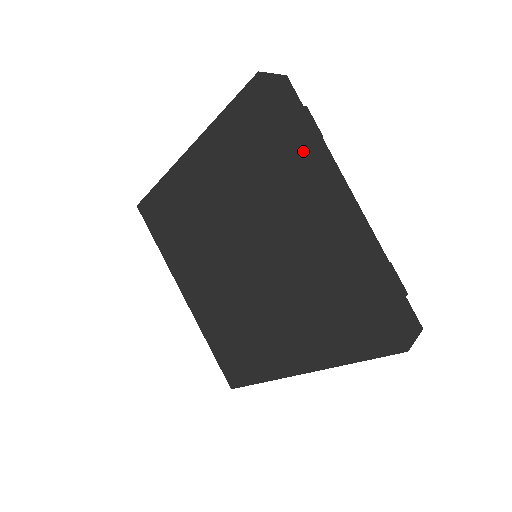
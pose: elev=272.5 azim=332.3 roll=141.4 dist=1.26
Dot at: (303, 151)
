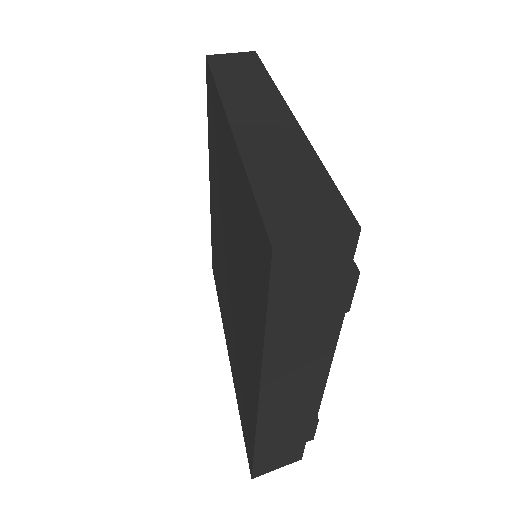
Dot at: (269, 347)
